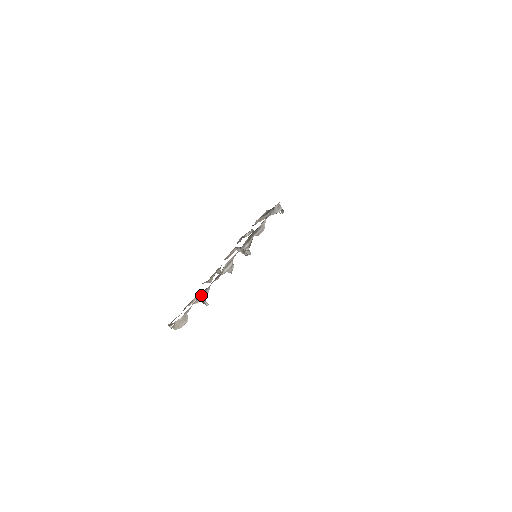
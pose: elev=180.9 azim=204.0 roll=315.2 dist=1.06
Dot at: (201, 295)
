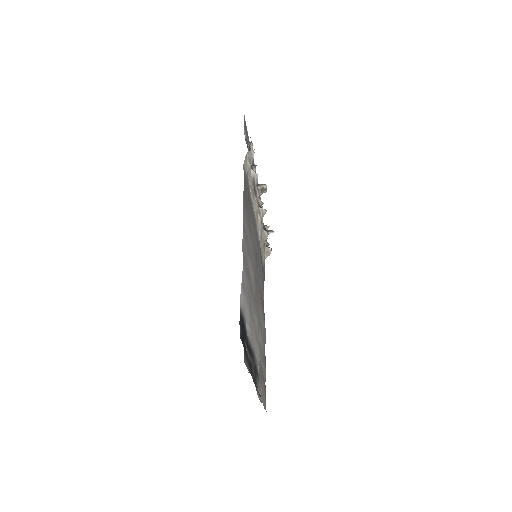
Dot at: (263, 236)
